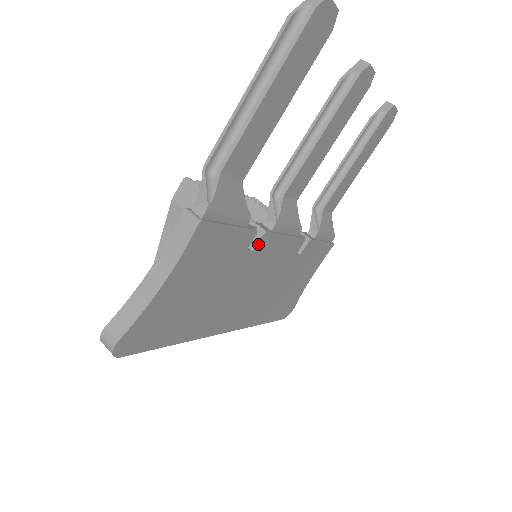
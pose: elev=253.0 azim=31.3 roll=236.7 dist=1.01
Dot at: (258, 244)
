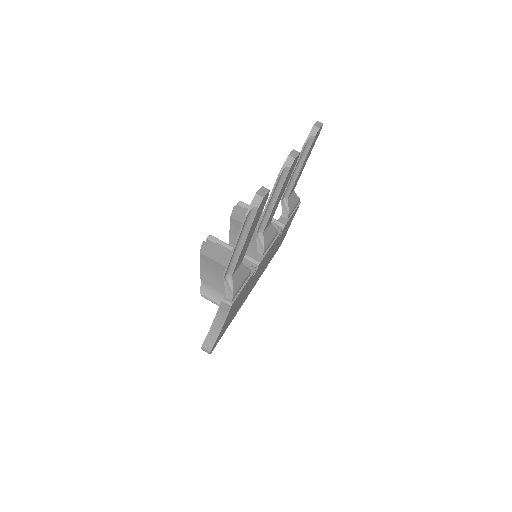
Dot at: (257, 268)
